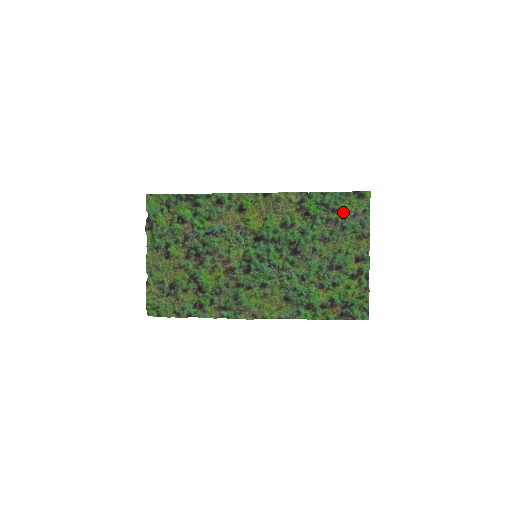
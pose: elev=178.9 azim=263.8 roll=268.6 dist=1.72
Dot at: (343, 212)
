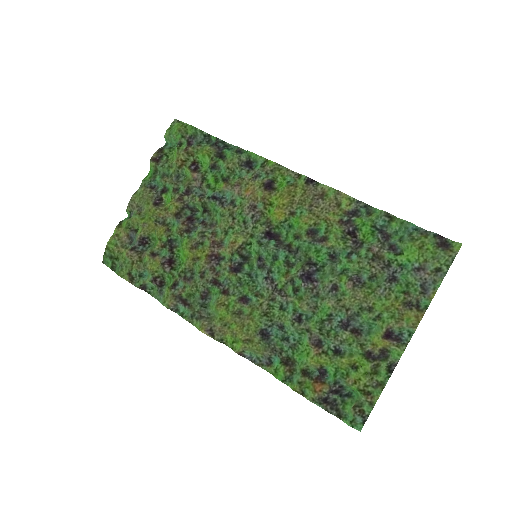
Dot at: (405, 256)
